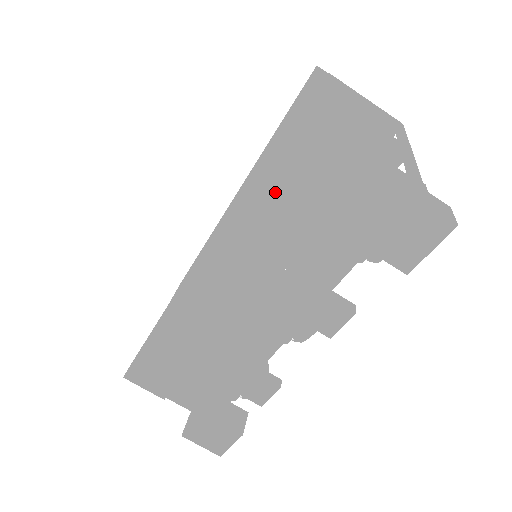
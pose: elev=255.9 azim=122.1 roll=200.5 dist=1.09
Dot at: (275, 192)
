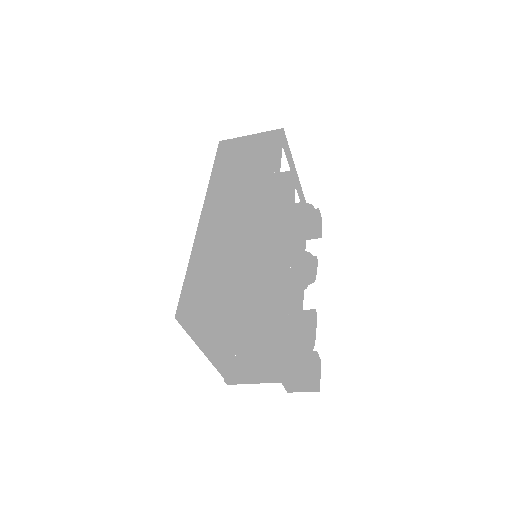
Dot at: occluded
